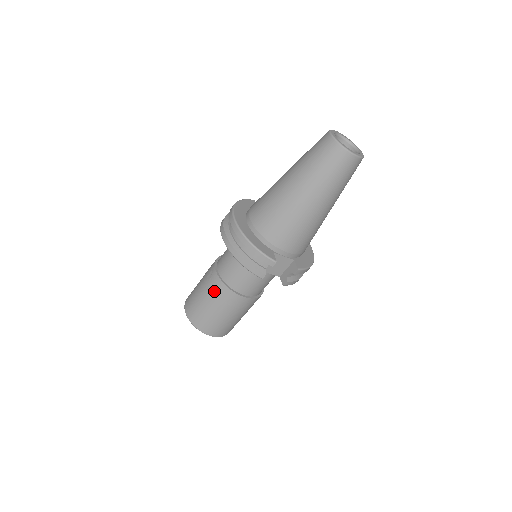
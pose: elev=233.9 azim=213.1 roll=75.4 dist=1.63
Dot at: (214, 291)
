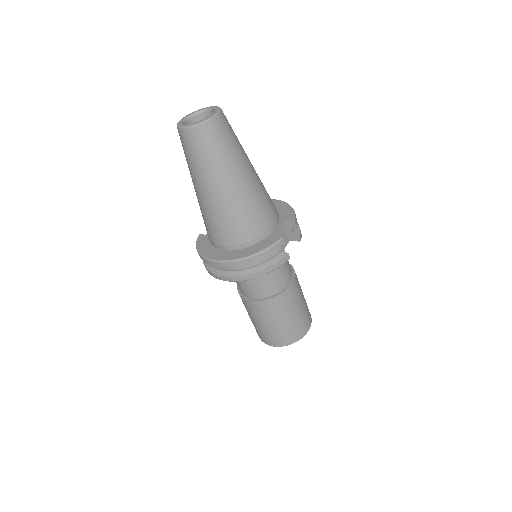
Dot at: (273, 310)
